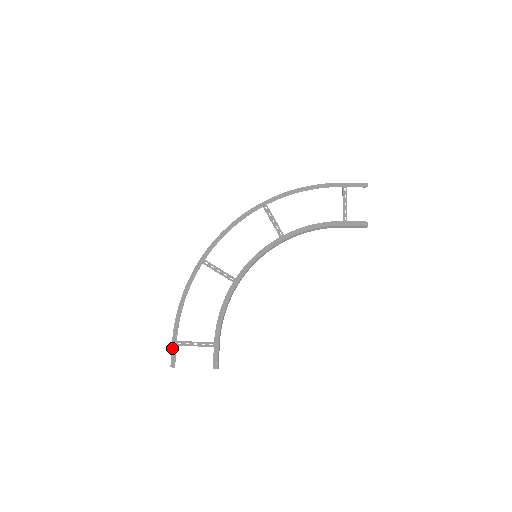
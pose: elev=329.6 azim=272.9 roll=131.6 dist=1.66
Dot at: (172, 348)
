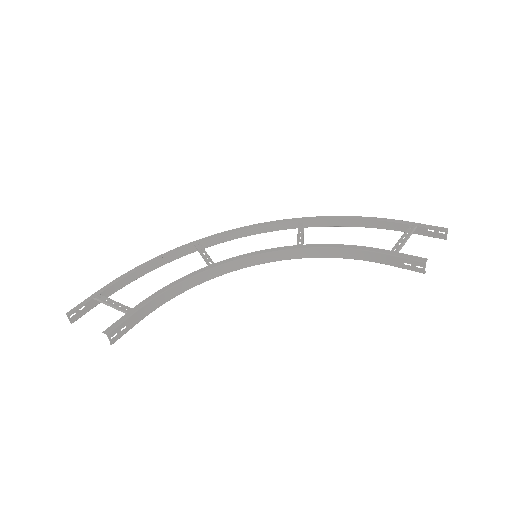
Dot at: (88, 298)
